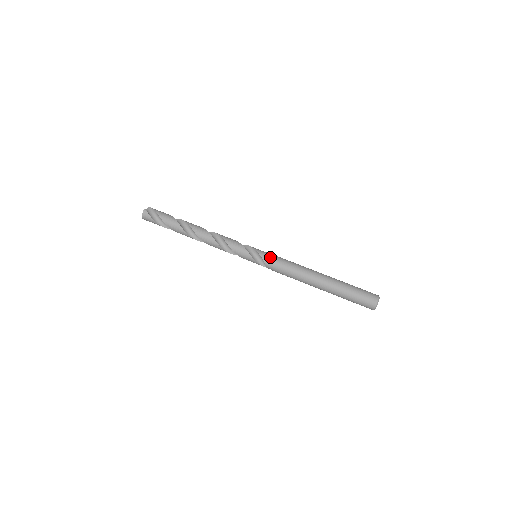
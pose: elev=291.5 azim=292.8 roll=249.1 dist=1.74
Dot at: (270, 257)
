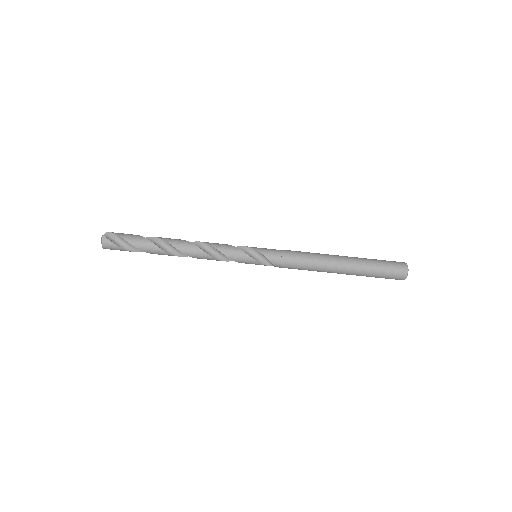
Dot at: (274, 253)
